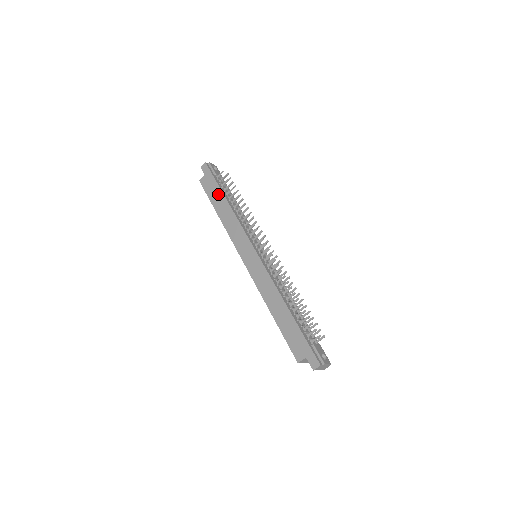
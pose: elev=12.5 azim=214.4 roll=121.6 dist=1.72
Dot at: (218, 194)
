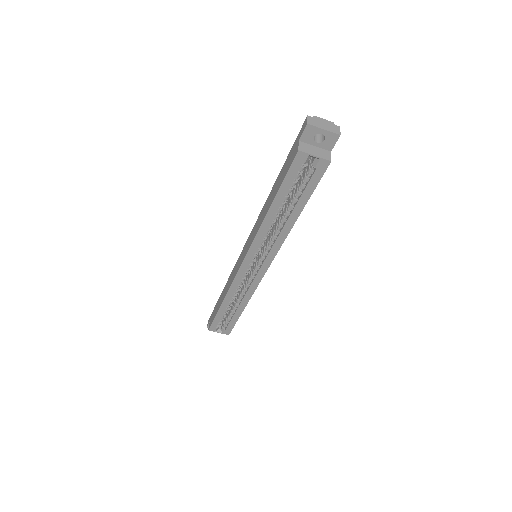
Dot at: (218, 303)
